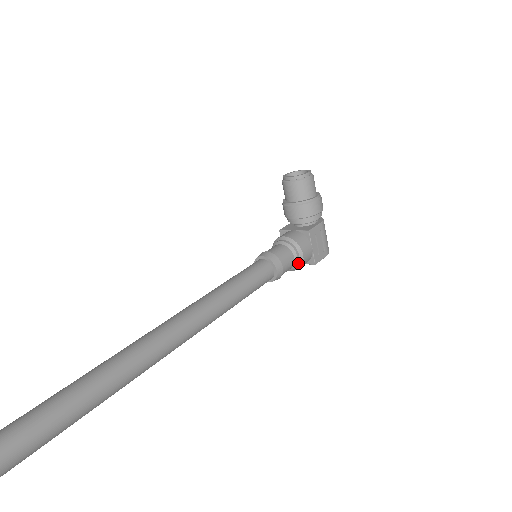
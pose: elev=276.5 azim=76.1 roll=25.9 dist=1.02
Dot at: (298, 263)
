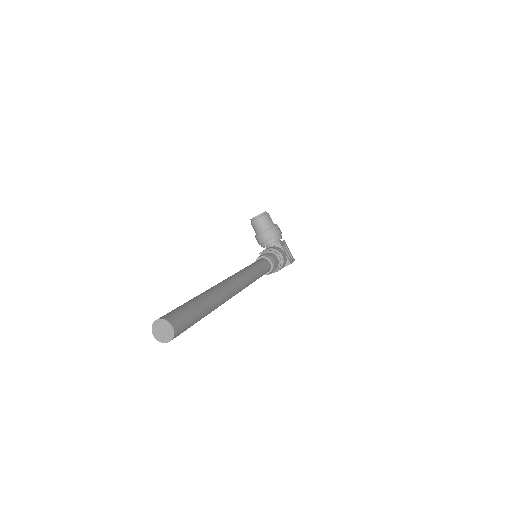
Dot at: (281, 262)
